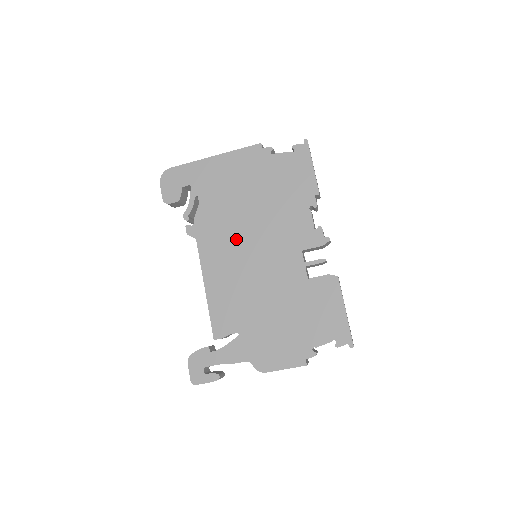
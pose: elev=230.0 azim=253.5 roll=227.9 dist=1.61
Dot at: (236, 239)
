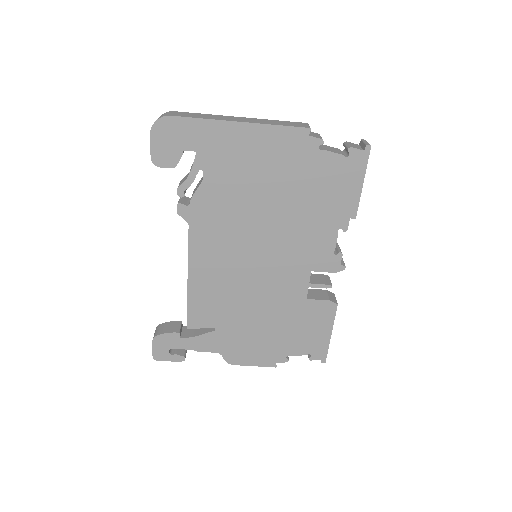
Dot at: (240, 238)
